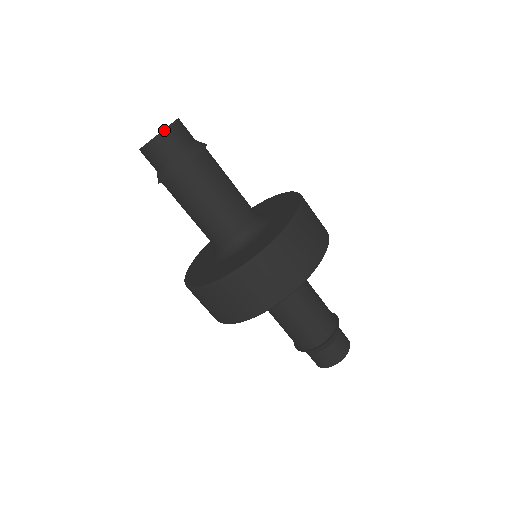
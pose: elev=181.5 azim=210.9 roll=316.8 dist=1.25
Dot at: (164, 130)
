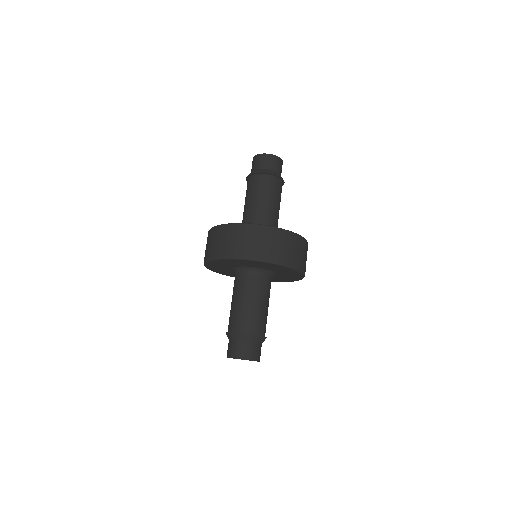
Dot at: (274, 155)
